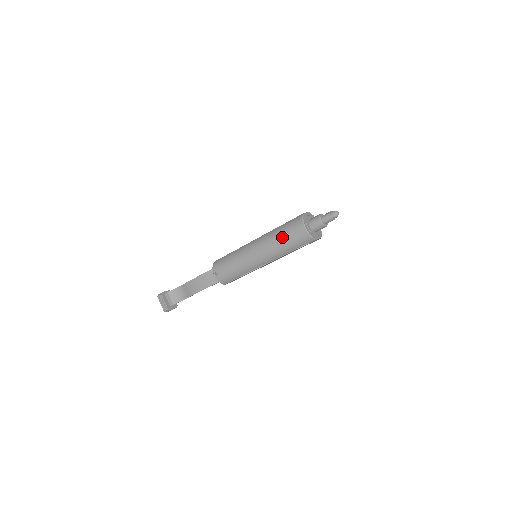
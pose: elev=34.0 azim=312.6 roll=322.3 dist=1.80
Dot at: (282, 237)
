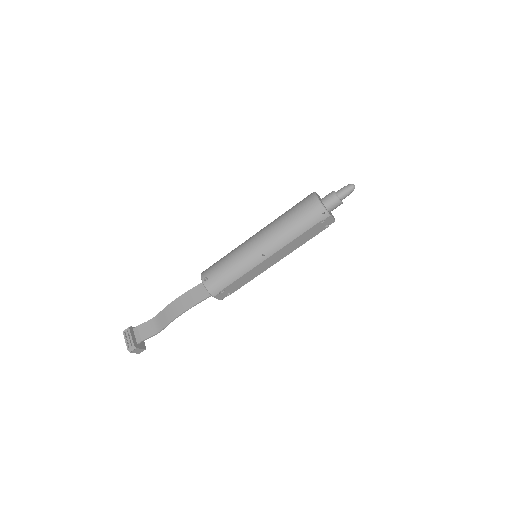
Dot at: (290, 215)
